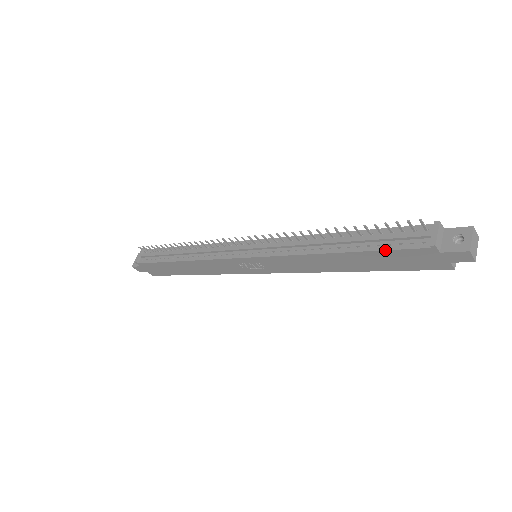
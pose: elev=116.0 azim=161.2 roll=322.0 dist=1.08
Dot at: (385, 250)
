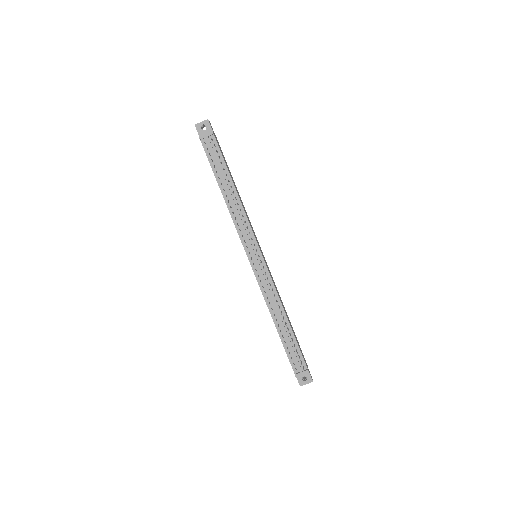
Dot at: (286, 353)
